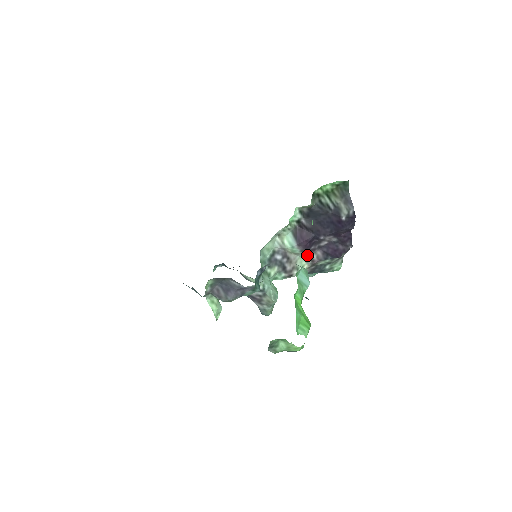
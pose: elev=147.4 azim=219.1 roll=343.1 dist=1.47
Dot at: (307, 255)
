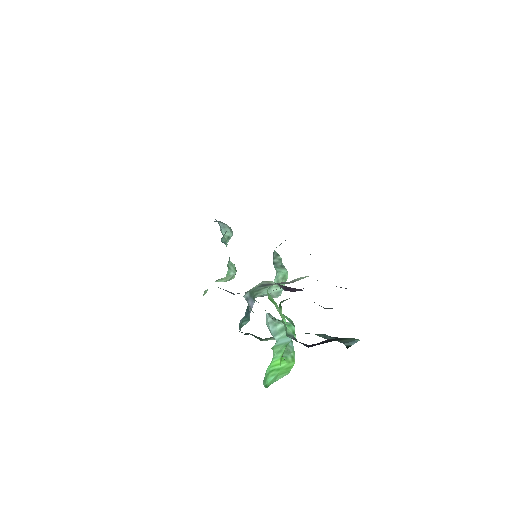
Dot at: occluded
